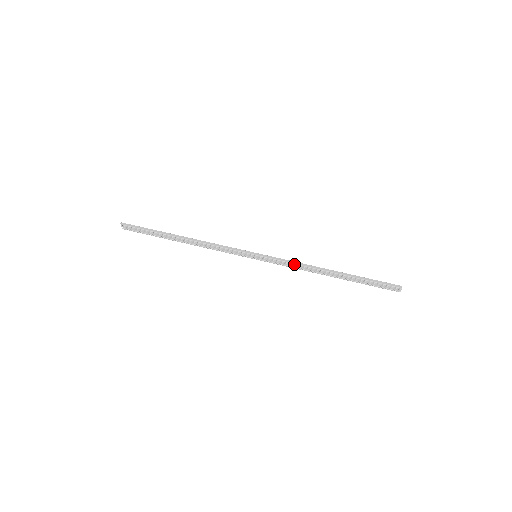
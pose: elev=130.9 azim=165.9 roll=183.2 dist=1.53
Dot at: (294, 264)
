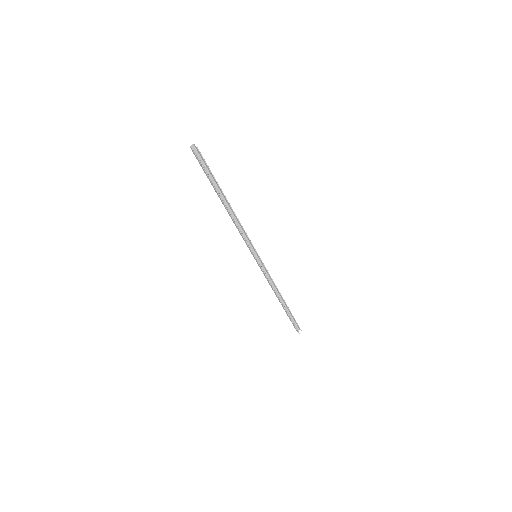
Dot at: (271, 278)
